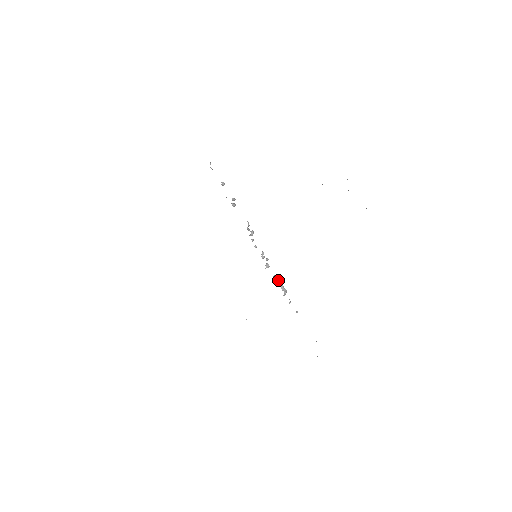
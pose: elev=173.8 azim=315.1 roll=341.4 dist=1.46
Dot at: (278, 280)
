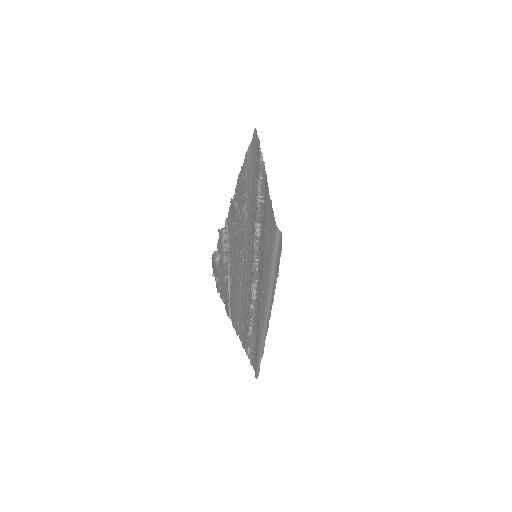
Dot at: (254, 285)
